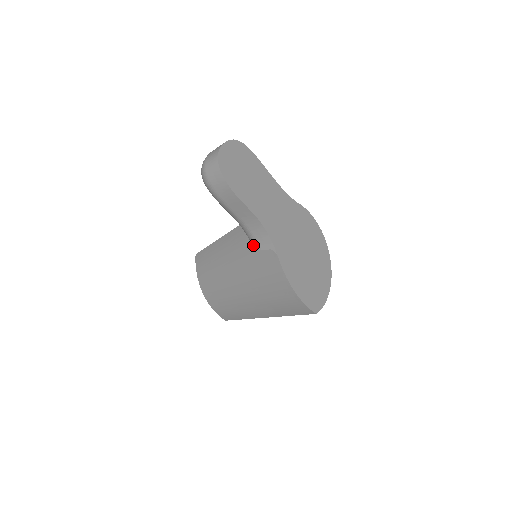
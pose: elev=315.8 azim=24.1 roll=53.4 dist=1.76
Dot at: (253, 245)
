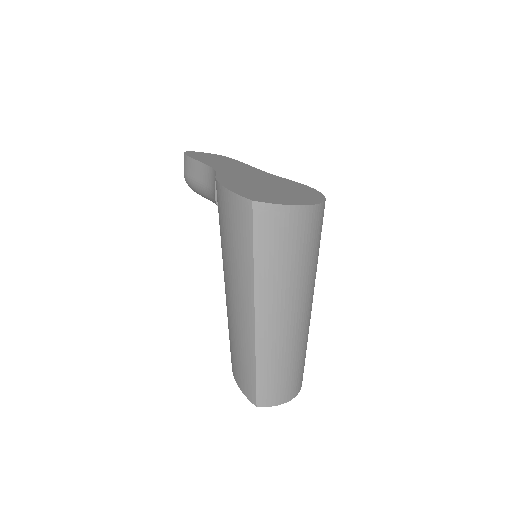
Dot at: (216, 203)
